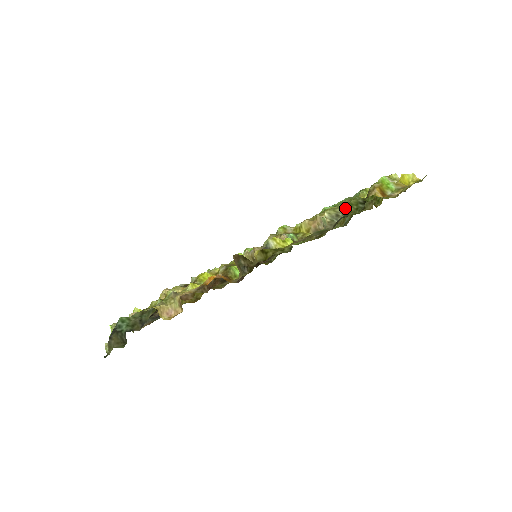
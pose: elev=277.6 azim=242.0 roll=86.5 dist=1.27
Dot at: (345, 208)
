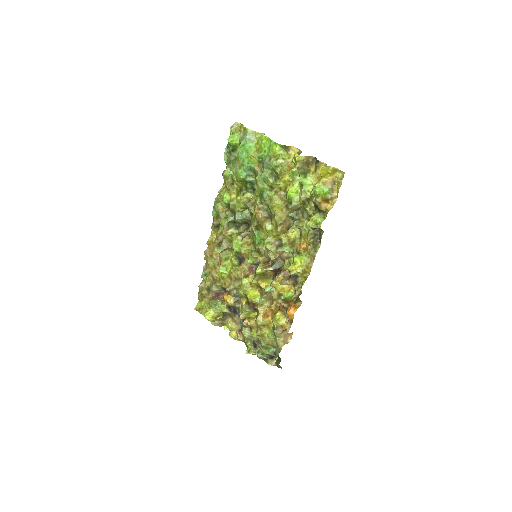
Dot at: (316, 229)
